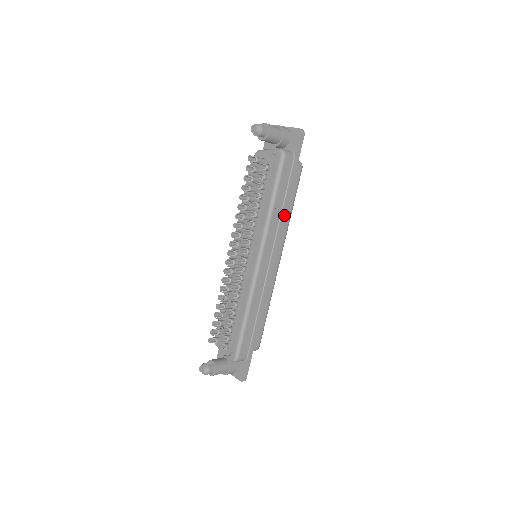
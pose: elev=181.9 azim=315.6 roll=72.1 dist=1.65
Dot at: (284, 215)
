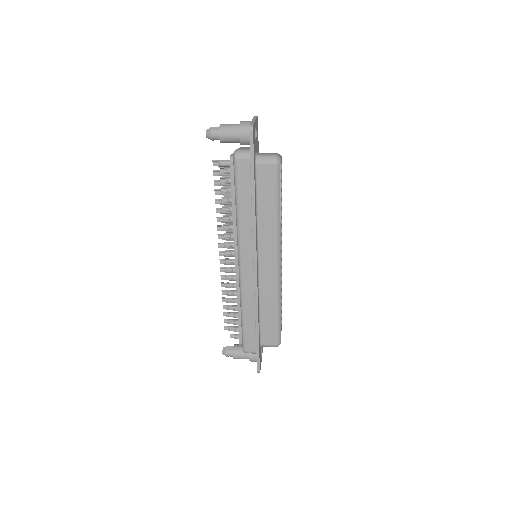
Dot at: (254, 220)
